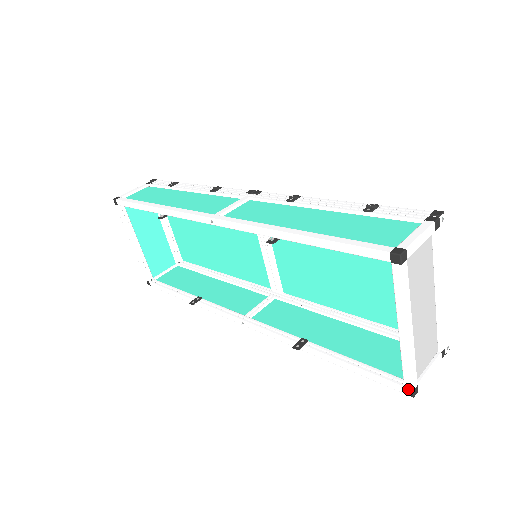
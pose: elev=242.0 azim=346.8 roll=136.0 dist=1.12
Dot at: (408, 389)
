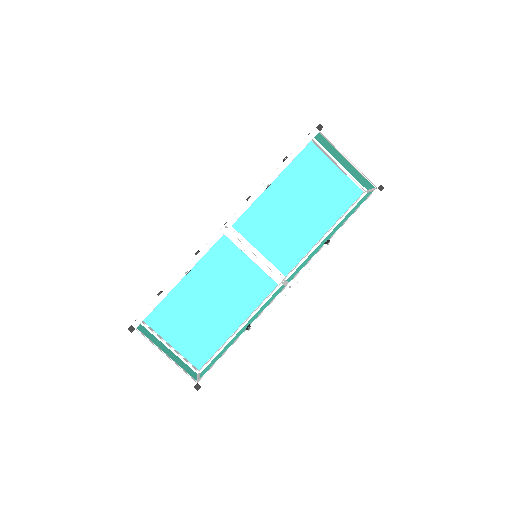
Dot at: (379, 186)
